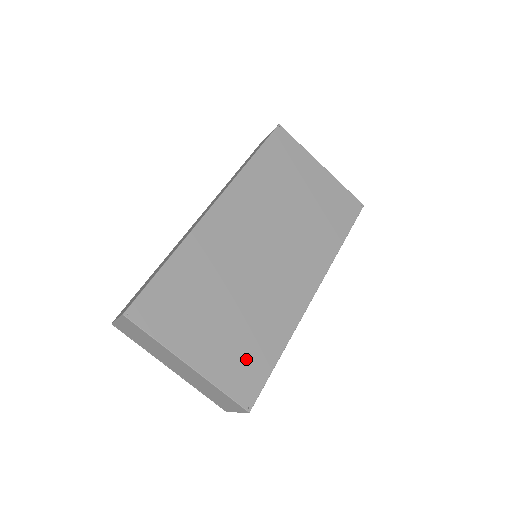
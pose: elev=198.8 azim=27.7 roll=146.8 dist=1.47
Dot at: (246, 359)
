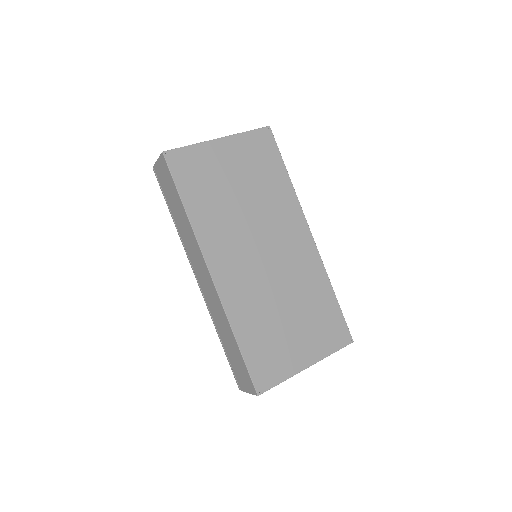
Dot at: (325, 323)
